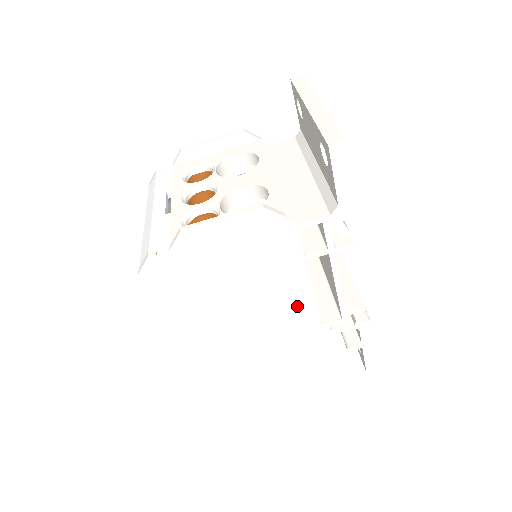
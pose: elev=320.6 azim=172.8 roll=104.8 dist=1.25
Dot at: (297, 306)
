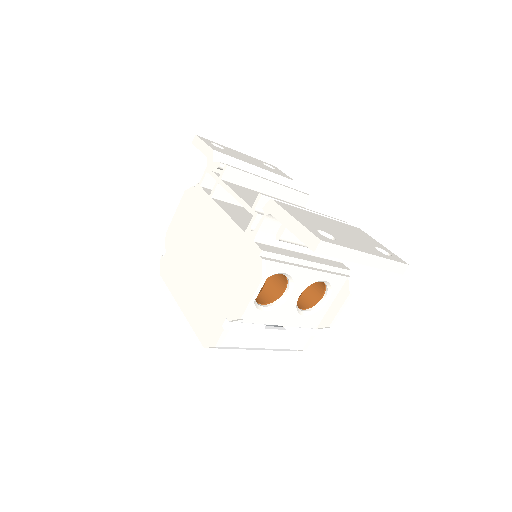
Dot at: (224, 231)
